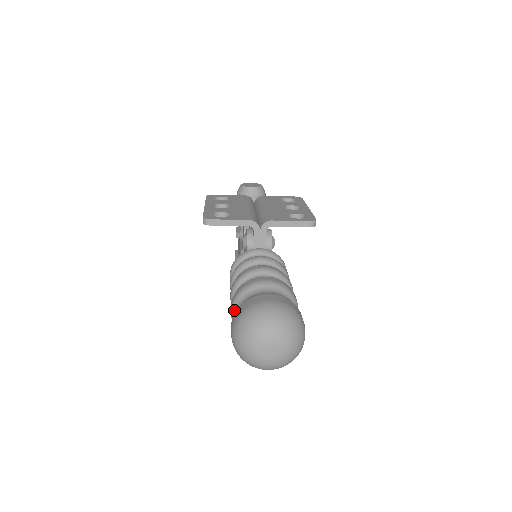
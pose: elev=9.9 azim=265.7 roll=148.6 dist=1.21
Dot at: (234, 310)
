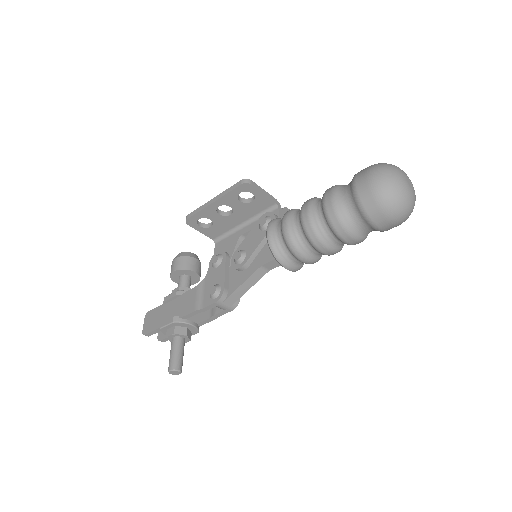
Dot at: (337, 193)
